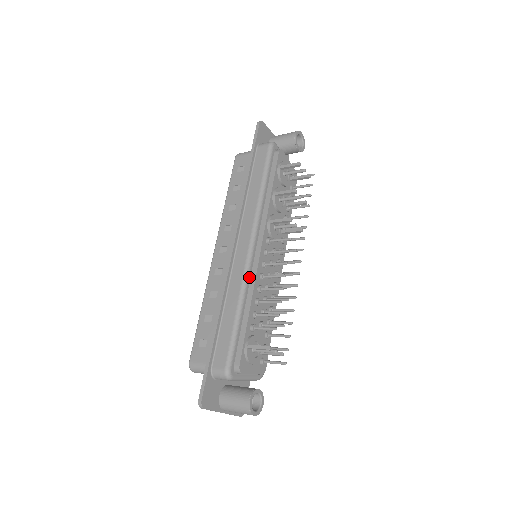
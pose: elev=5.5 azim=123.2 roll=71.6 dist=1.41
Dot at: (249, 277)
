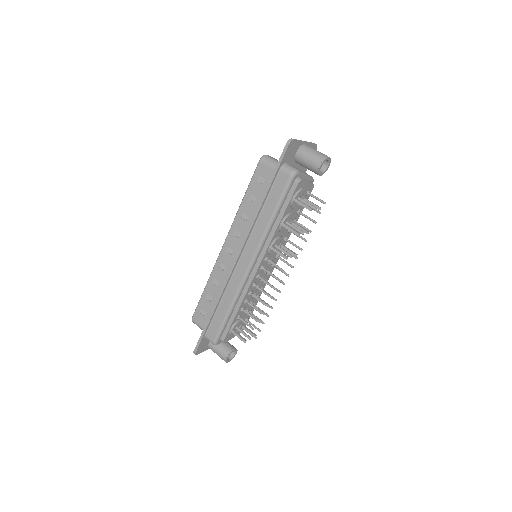
Dot at: (243, 287)
